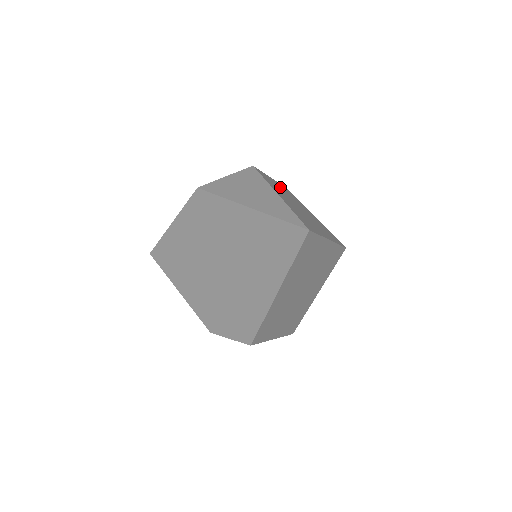
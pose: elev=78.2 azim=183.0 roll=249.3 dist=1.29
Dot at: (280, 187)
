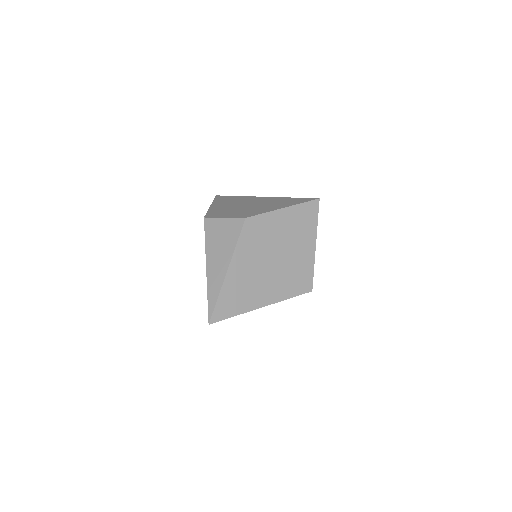
Dot at: (280, 225)
